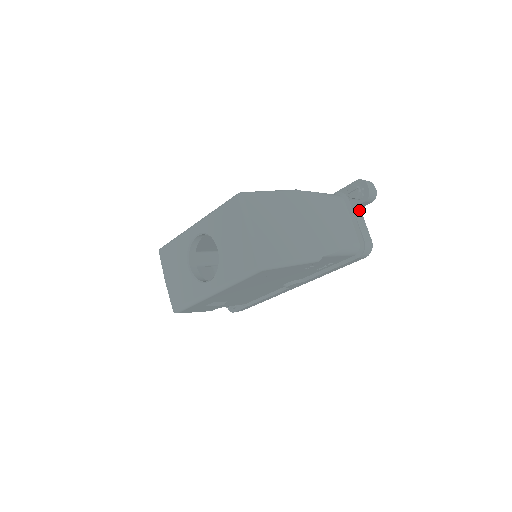
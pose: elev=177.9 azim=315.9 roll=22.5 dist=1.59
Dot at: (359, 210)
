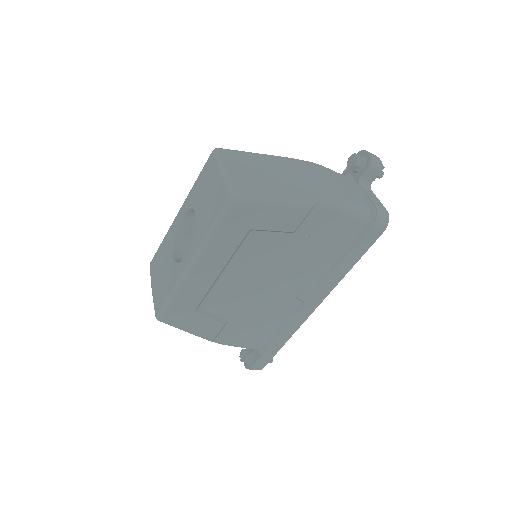
Dot at: (367, 186)
